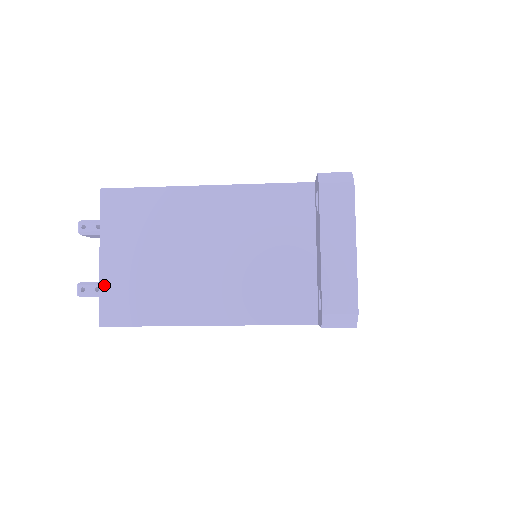
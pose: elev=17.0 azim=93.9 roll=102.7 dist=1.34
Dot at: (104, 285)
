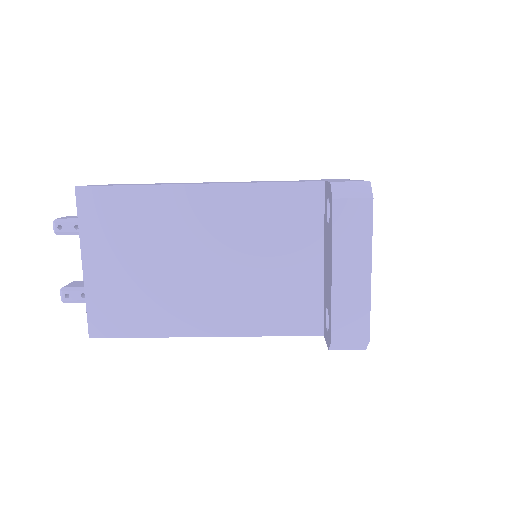
Dot at: (90, 295)
